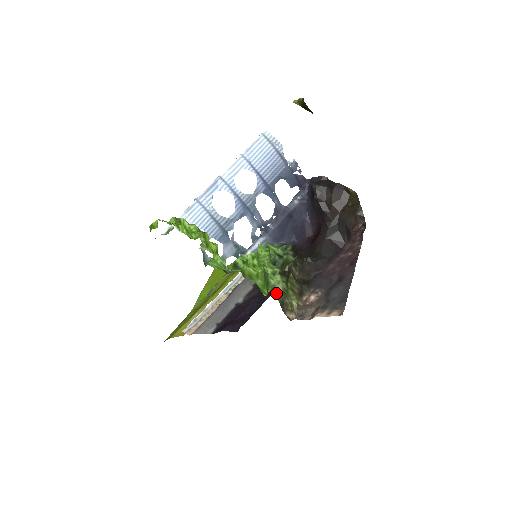
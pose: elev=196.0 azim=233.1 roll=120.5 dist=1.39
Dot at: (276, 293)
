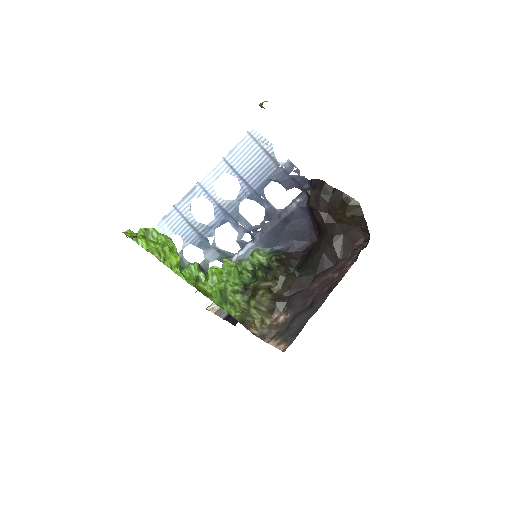
Dot at: (233, 312)
